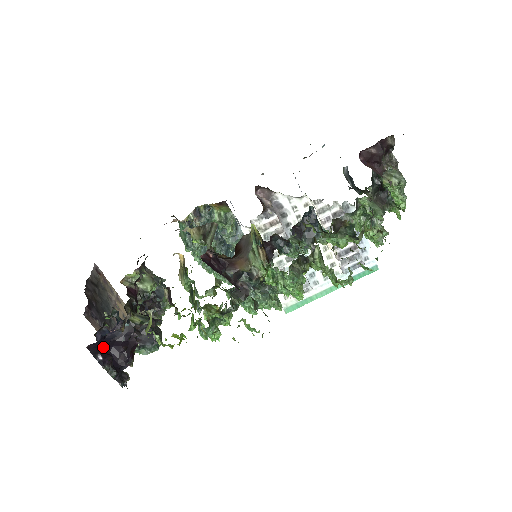
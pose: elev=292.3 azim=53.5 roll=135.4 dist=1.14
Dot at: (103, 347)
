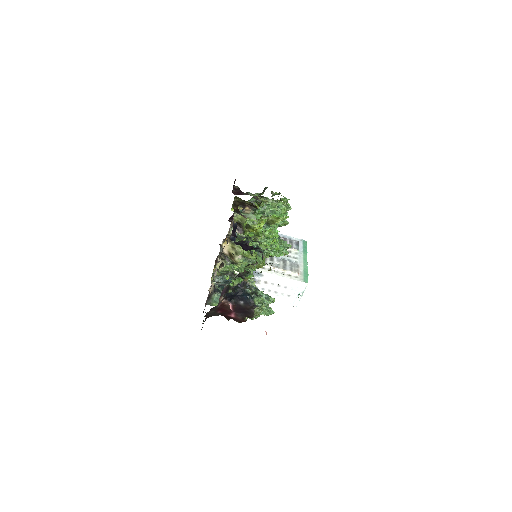
Dot at: occluded
